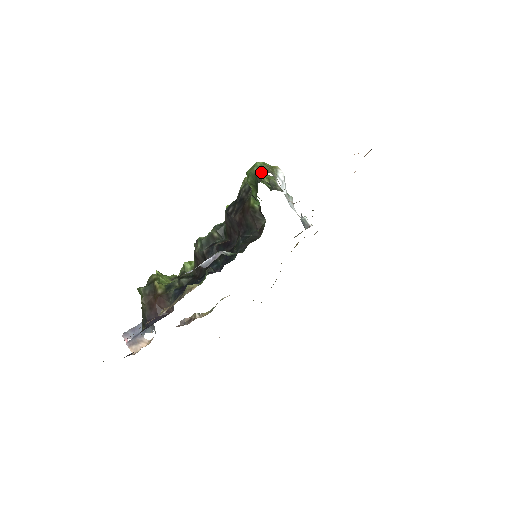
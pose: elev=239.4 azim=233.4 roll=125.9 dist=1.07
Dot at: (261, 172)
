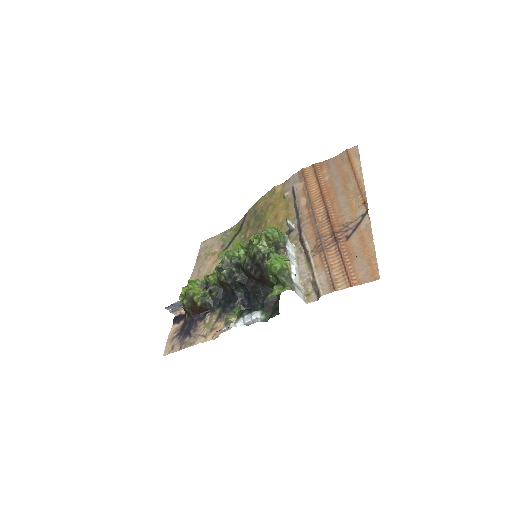
Dot at: (280, 272)
